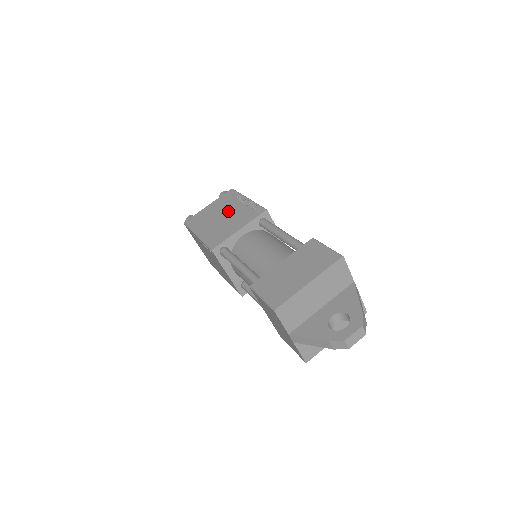
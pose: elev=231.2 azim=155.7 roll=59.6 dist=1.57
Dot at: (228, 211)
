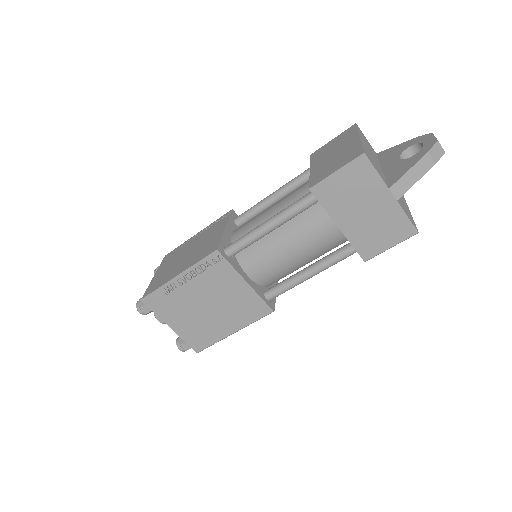
Dot at: (188, 248)
